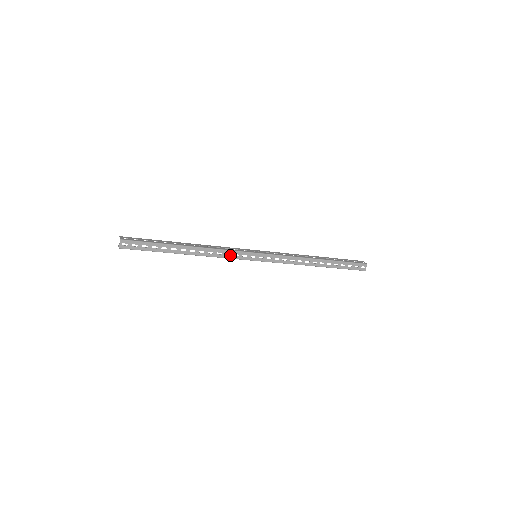
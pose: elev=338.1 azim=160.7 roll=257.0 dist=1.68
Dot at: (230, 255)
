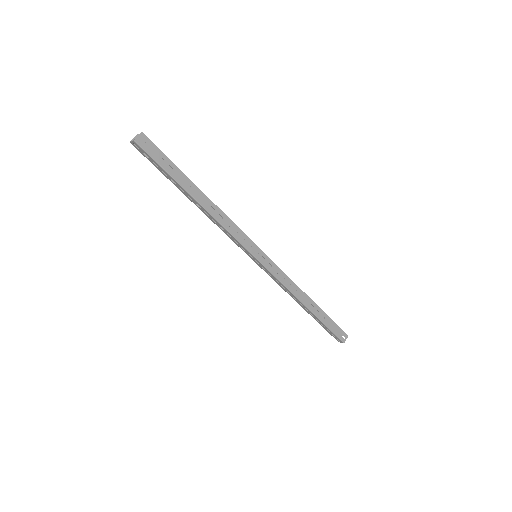
Dot at: (231, 237)
